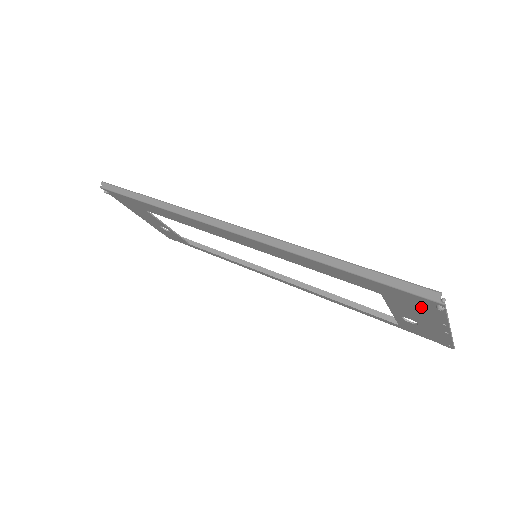
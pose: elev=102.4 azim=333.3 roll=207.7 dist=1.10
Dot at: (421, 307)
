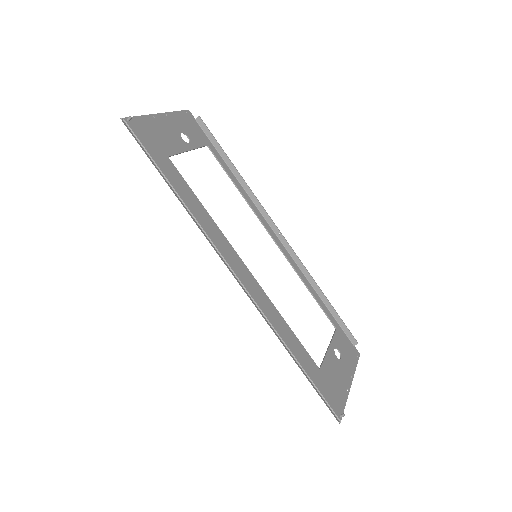
Dot at: (335, 394)
